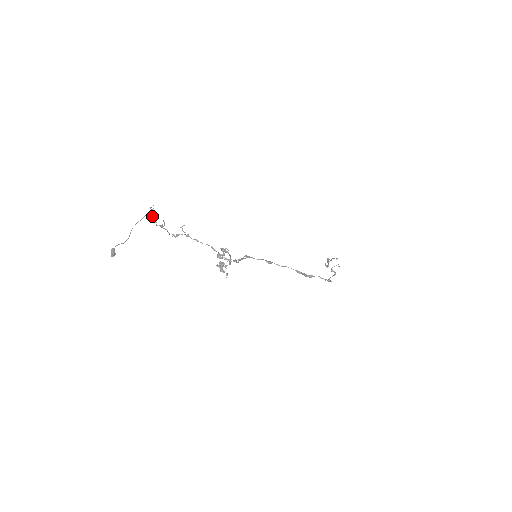
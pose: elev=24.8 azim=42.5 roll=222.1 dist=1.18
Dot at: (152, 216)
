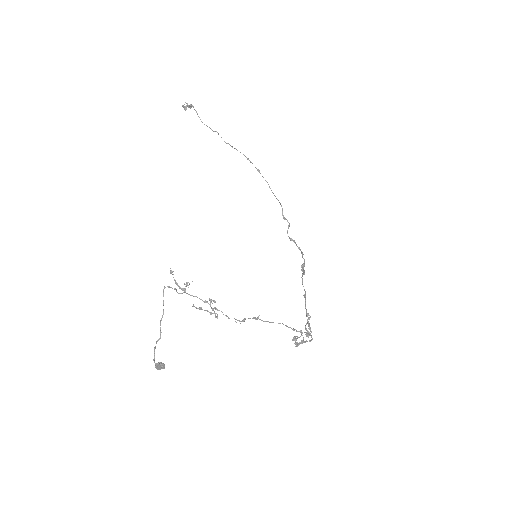
Dot at: occluded
